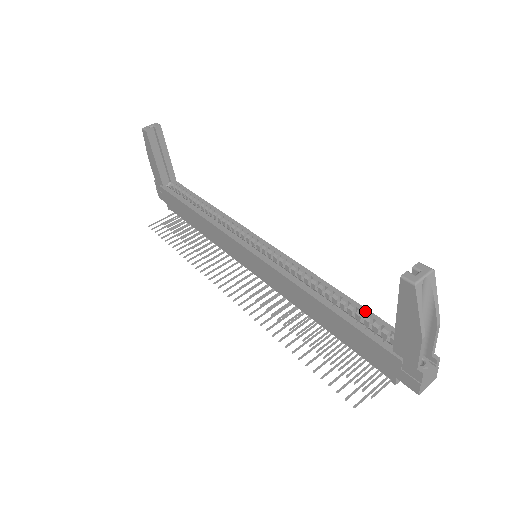
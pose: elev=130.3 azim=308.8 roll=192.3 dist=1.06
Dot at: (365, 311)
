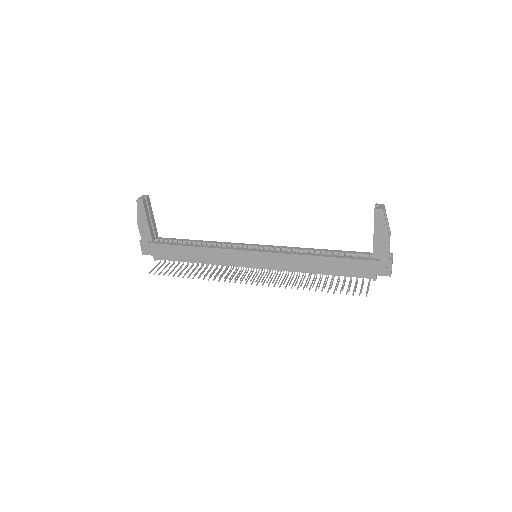
Dot at: (345, 251)
